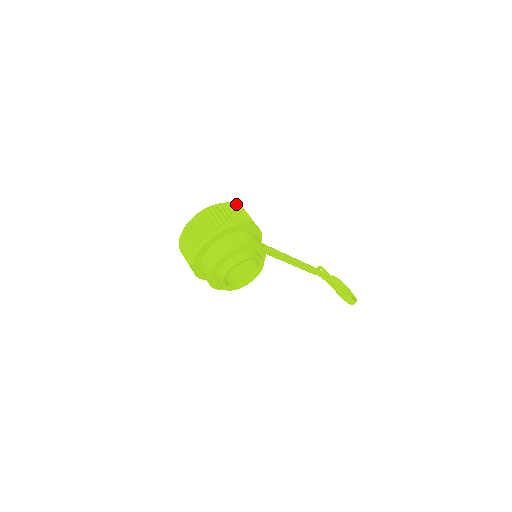
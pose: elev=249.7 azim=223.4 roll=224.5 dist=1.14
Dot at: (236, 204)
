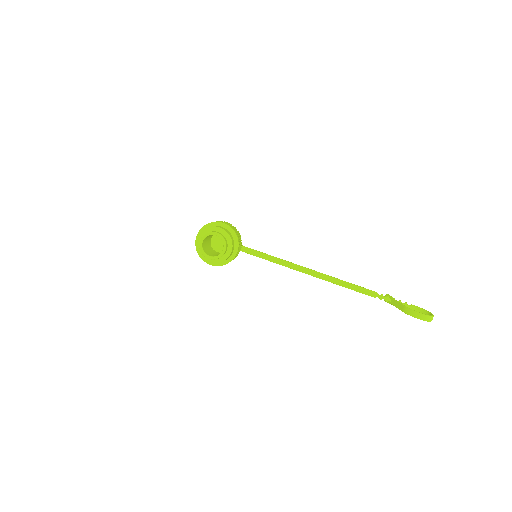
Dot at: occluded
